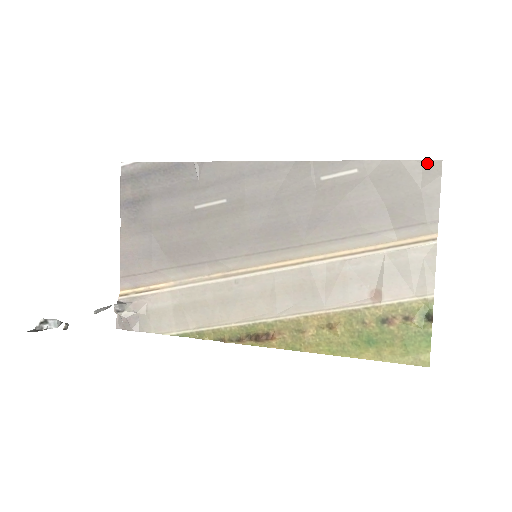
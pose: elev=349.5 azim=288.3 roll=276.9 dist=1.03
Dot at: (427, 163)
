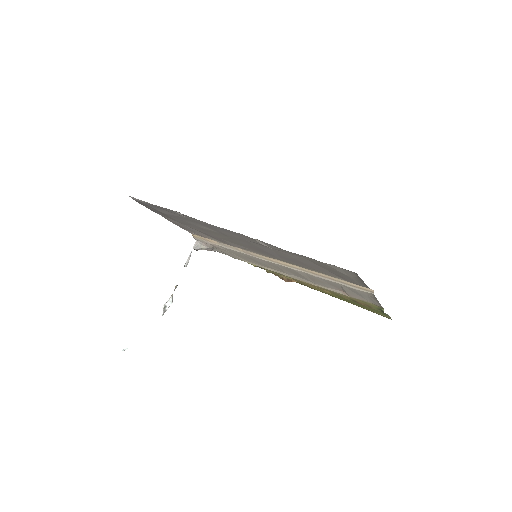
Dot at: (345, 269)
